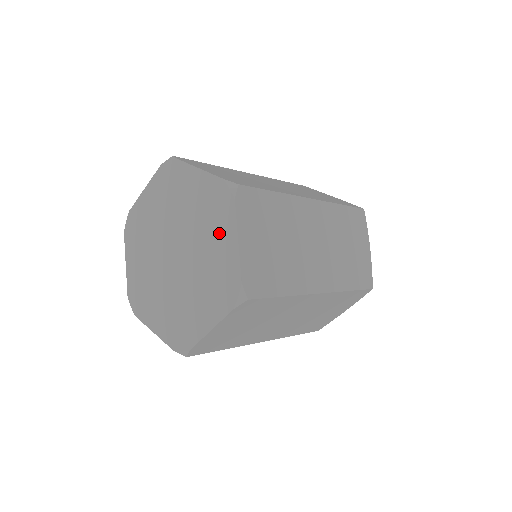
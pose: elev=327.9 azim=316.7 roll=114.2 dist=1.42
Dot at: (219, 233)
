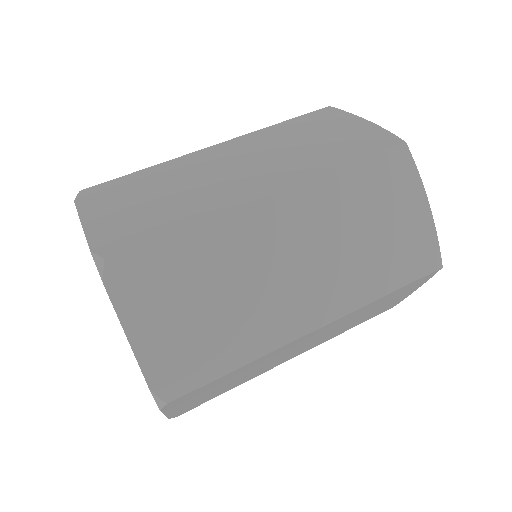
Dot at: occluded
